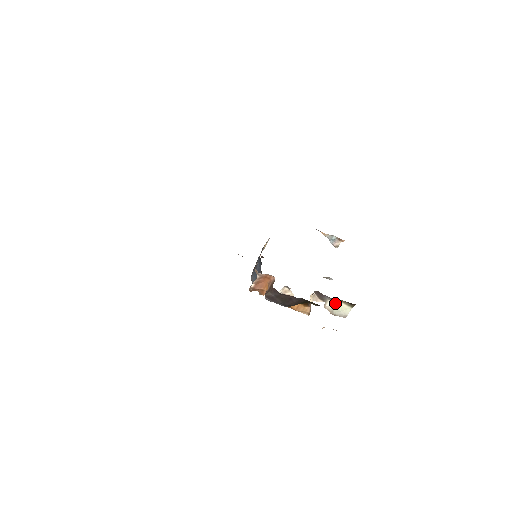
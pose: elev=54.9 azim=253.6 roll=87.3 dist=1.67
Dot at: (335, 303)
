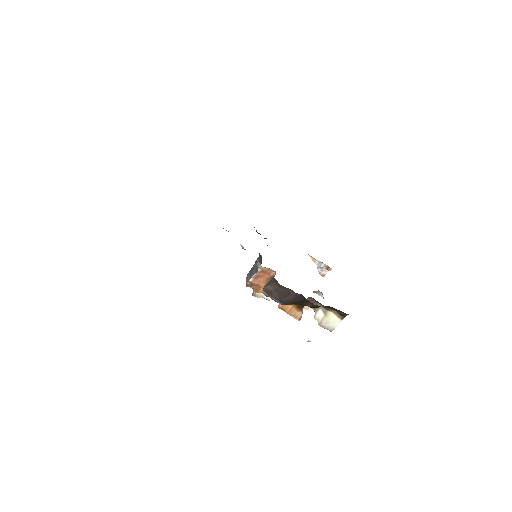
Dot at: (326, 313)
